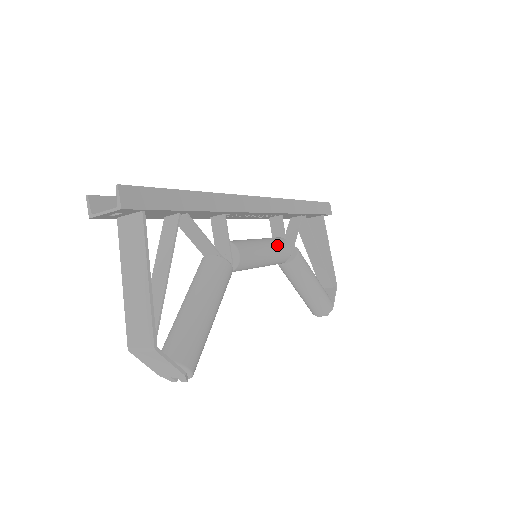
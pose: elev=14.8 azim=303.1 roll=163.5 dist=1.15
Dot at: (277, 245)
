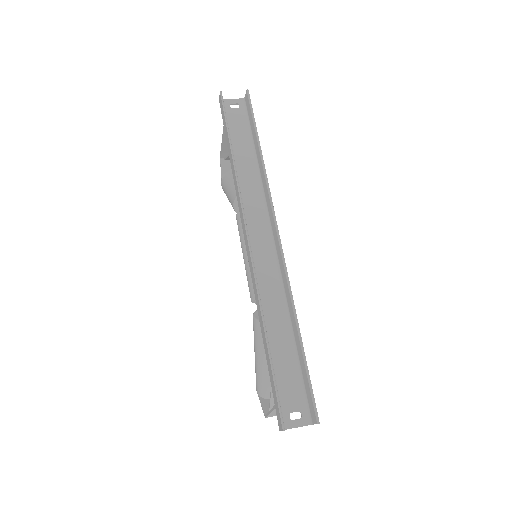
Dot at: occluded
